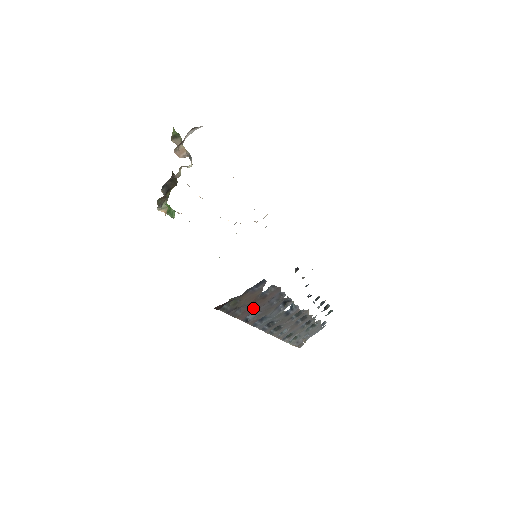
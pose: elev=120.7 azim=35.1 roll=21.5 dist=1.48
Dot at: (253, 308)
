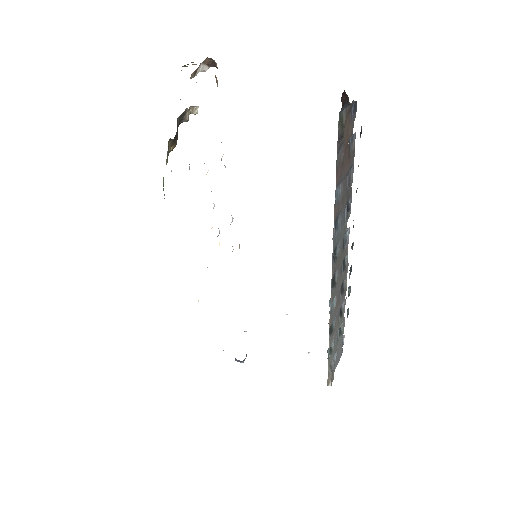
Dot at: (342, 169)
